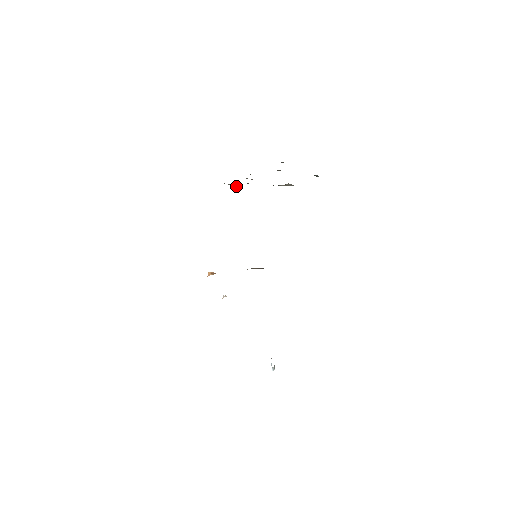
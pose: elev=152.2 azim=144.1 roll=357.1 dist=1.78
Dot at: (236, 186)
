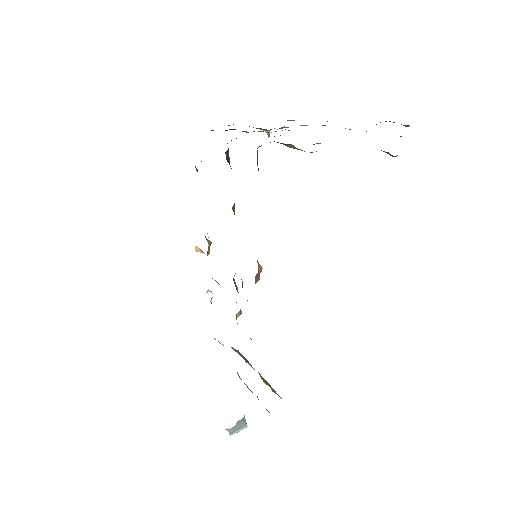
Dot at: occluded
